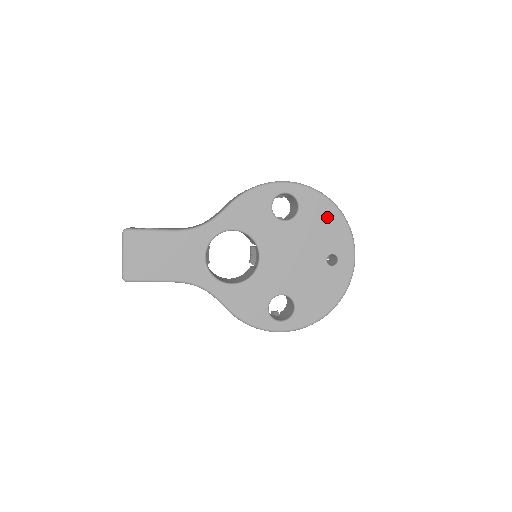
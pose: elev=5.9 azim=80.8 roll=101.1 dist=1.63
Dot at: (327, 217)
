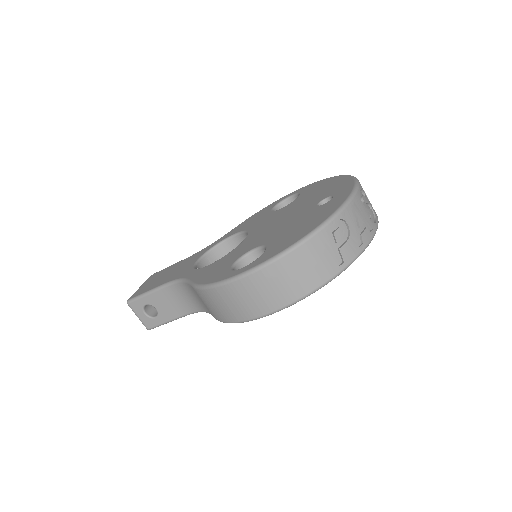
Dot at: (327, 185)
